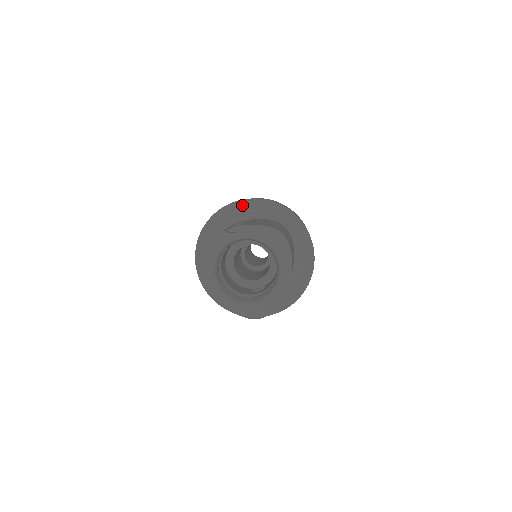
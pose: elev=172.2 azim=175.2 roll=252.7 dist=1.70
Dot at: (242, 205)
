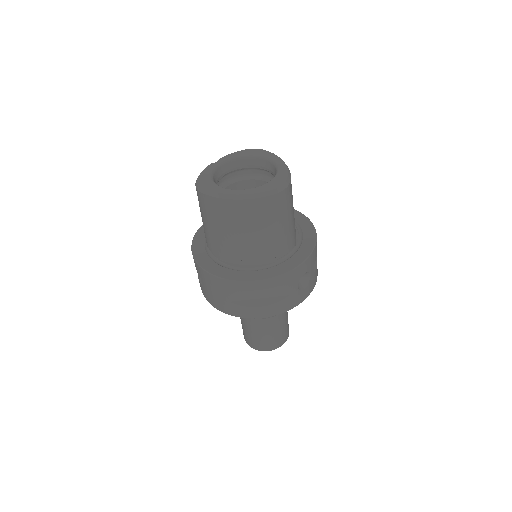
Dot at: occluded
